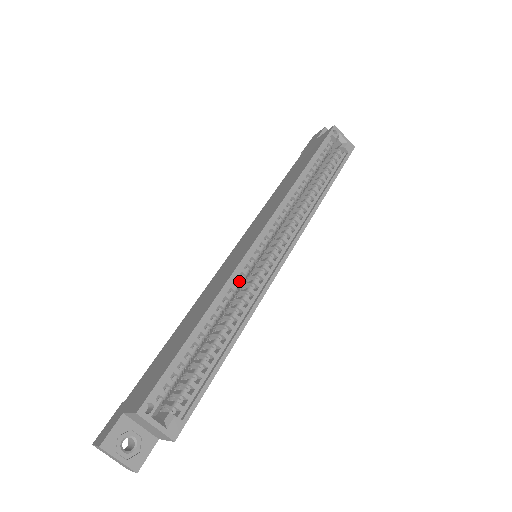
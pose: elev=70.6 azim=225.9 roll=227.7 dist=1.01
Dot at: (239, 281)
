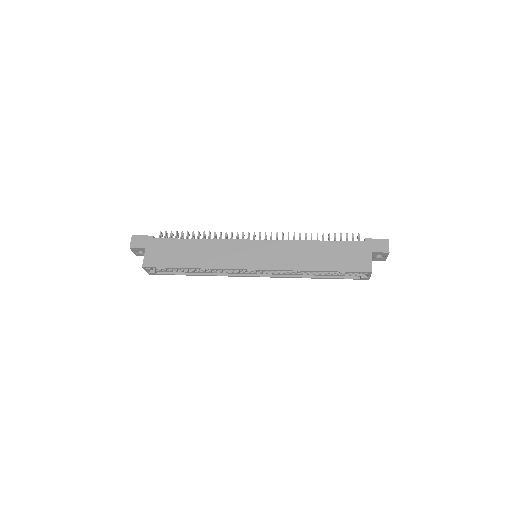
Dot at: occluded
